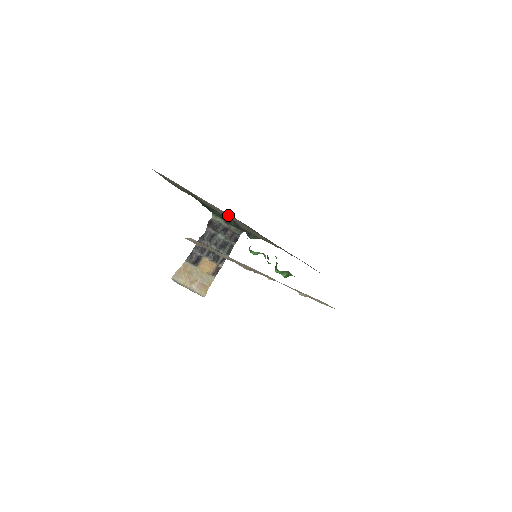
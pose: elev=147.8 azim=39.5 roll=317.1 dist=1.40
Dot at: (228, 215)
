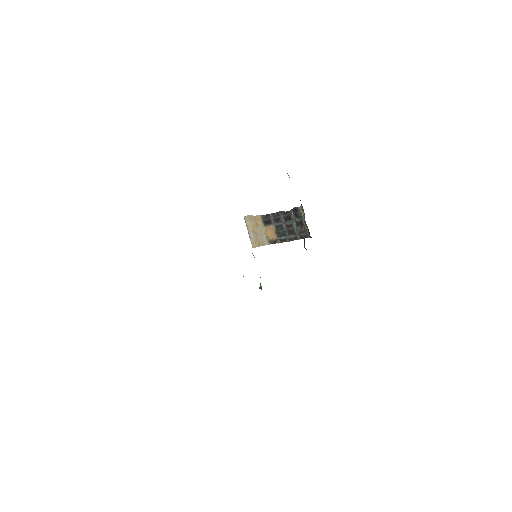
Dot at: occluded
